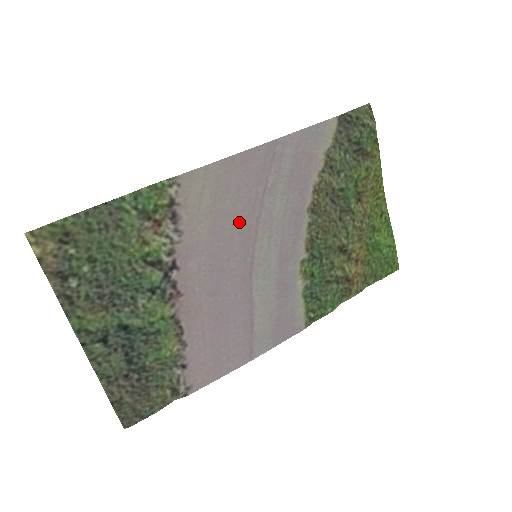
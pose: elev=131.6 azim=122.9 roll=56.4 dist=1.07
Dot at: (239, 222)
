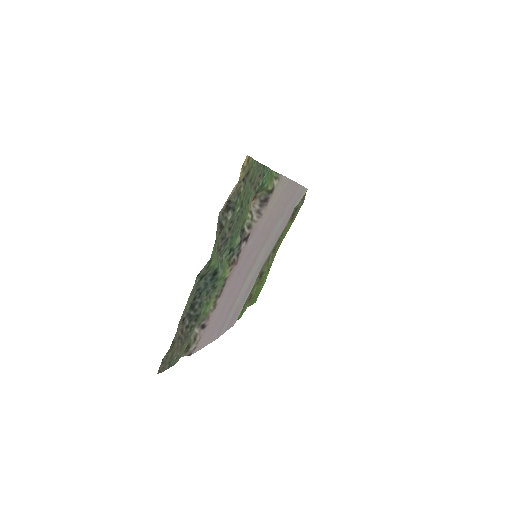
Dot at: (269, 227)
